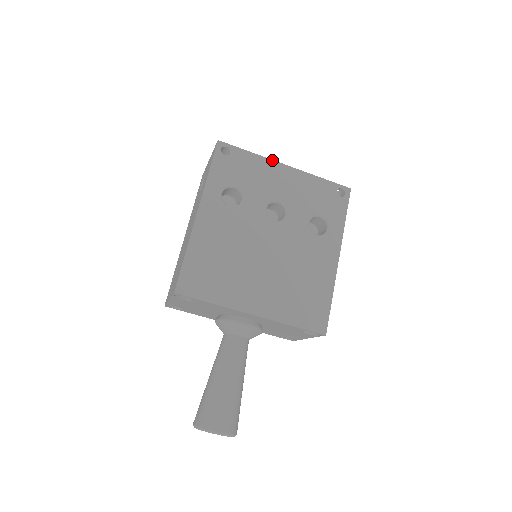
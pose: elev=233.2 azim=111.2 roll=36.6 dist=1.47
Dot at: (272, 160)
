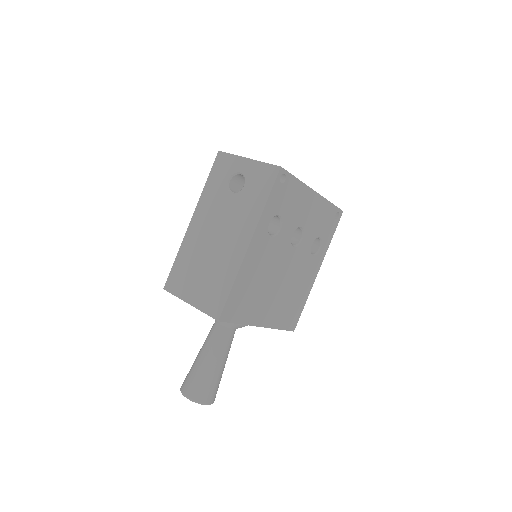
Dot at: (309, 187)
